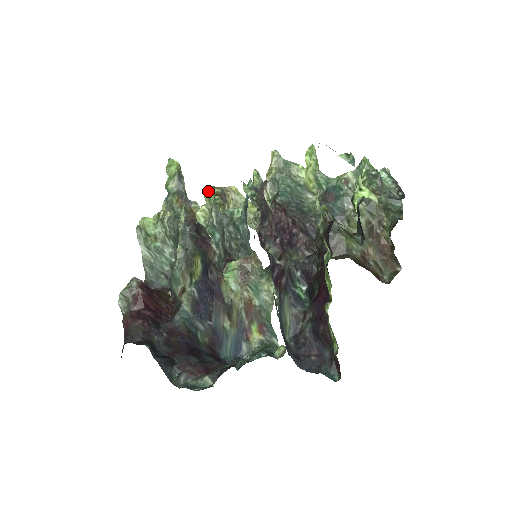
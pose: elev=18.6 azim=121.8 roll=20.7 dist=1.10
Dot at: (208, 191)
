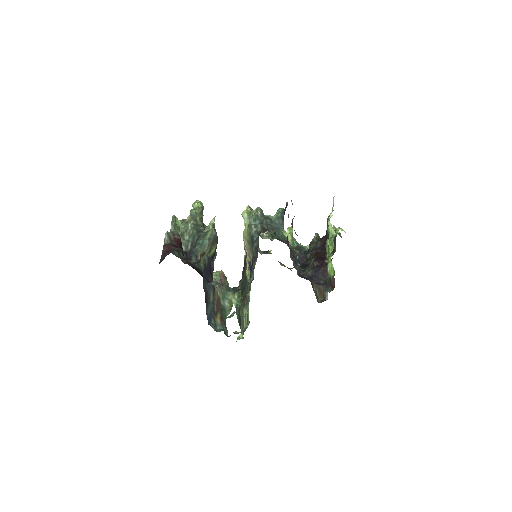
Dot at: (249, 207)
